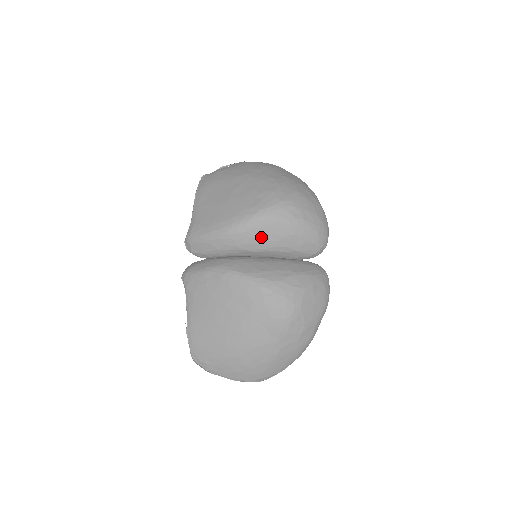
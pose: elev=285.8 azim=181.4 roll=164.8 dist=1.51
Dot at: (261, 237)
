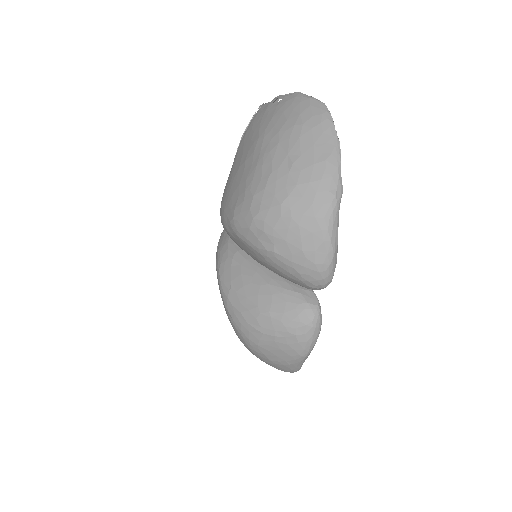
Dot at: (242, 247)
